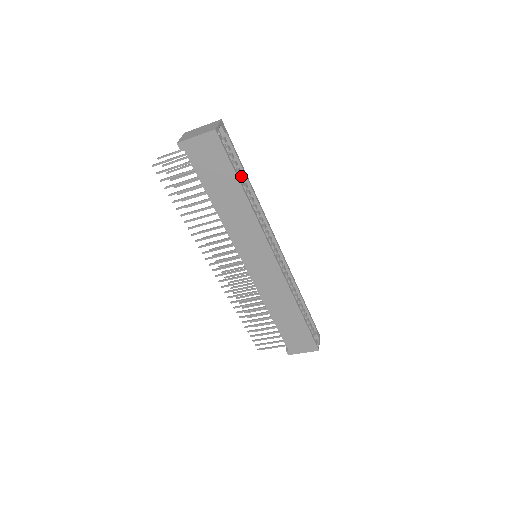
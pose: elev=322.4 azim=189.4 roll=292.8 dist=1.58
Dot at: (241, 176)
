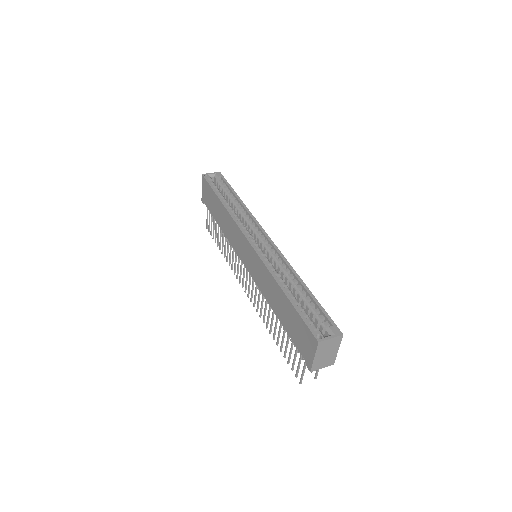
Dot at: (233, 197)
